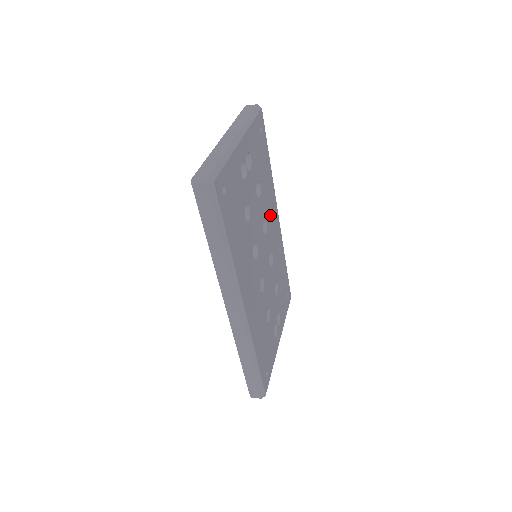
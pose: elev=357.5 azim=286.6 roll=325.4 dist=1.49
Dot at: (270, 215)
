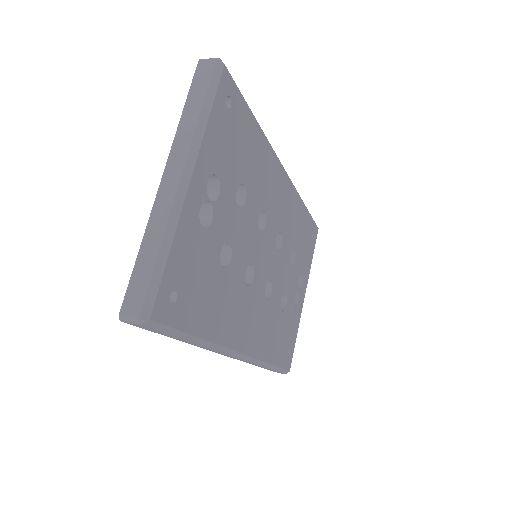
Dot at: (269, 193)
